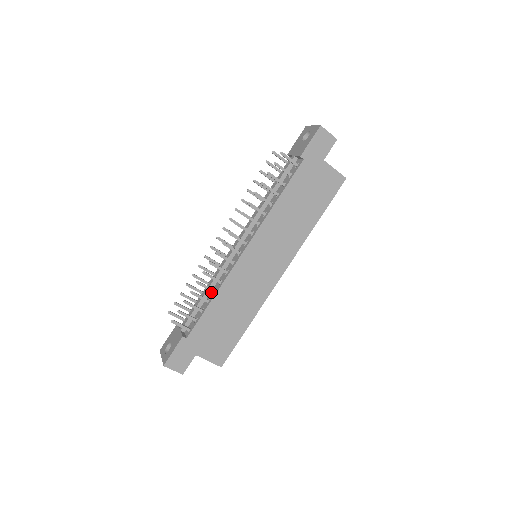
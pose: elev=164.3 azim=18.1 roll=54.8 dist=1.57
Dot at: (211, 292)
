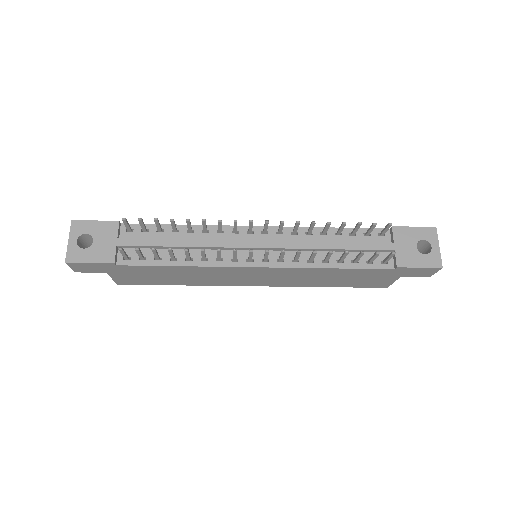
Dot at: occluded
